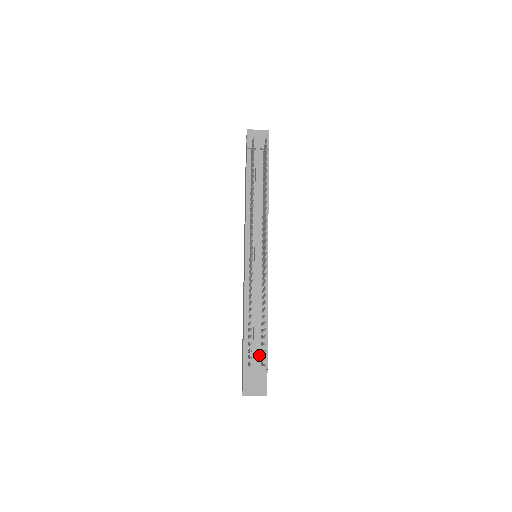
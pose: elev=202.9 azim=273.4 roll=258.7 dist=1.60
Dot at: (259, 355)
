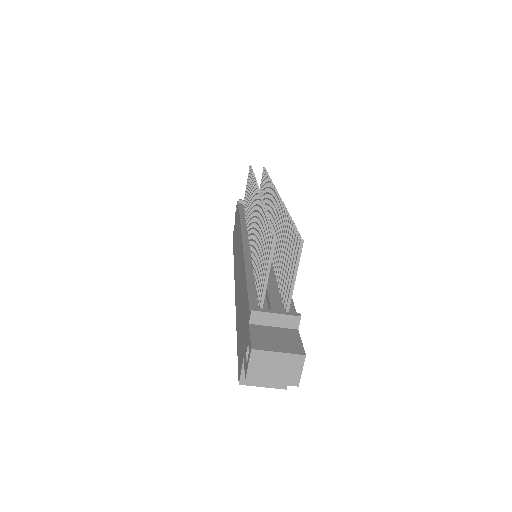
Dot at: (279, 304)
